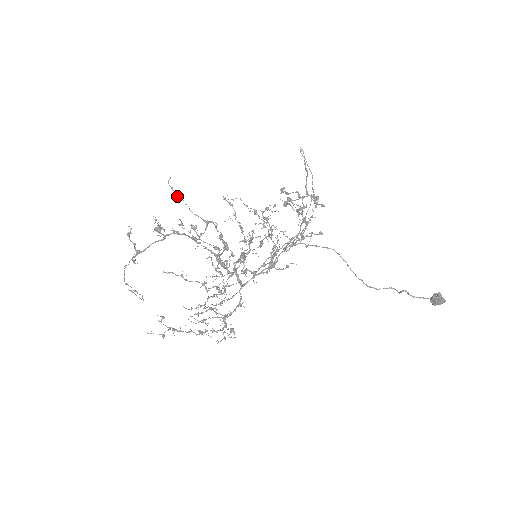
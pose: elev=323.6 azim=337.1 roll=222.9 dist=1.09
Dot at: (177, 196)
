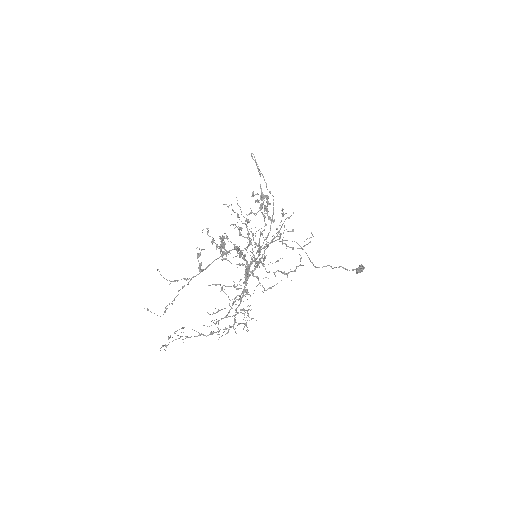
Dot at: occluded
